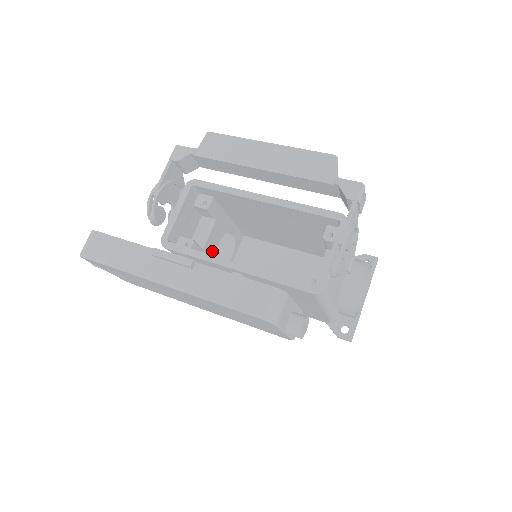
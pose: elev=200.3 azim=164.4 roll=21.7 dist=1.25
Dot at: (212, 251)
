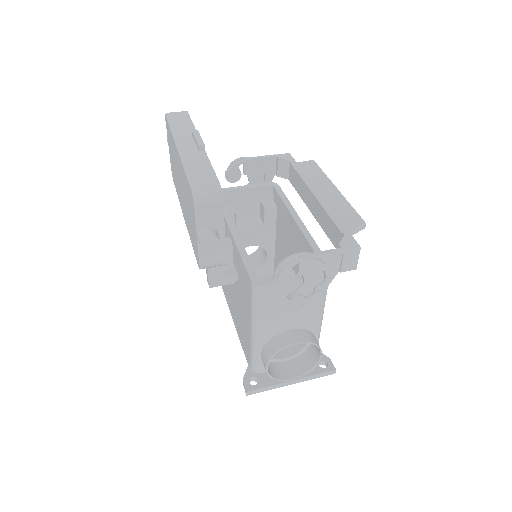
Dot at: occluded
